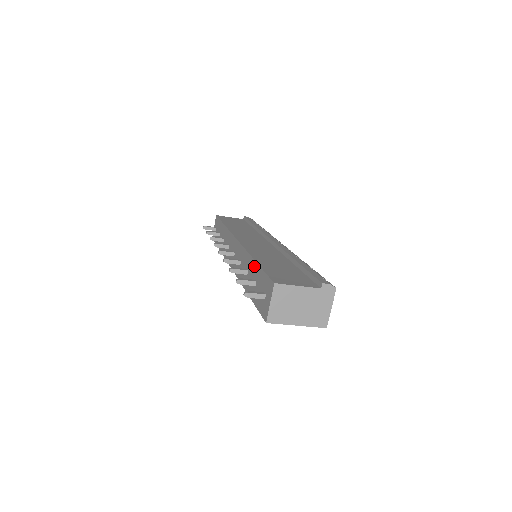
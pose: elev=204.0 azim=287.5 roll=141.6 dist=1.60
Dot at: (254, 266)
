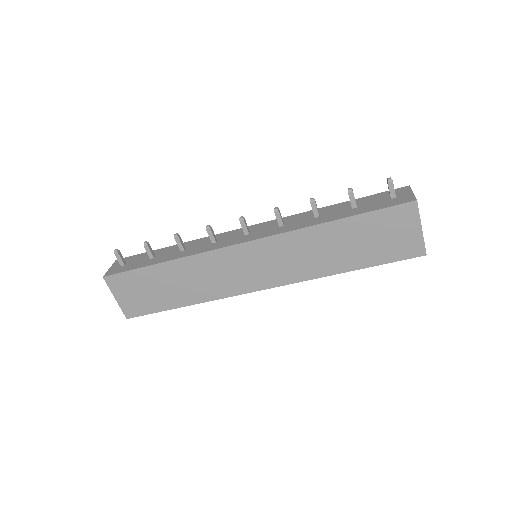
Dot at: (339, 205)
